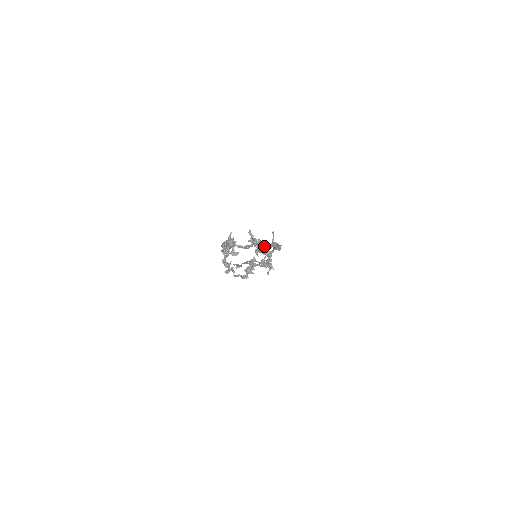
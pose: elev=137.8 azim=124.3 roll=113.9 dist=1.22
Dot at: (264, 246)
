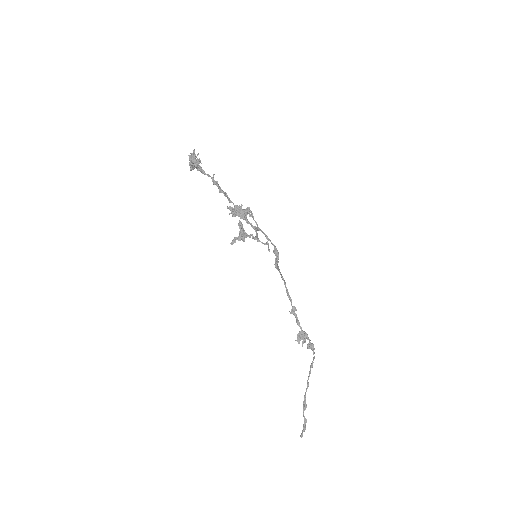
Dot at: (247, 219)
